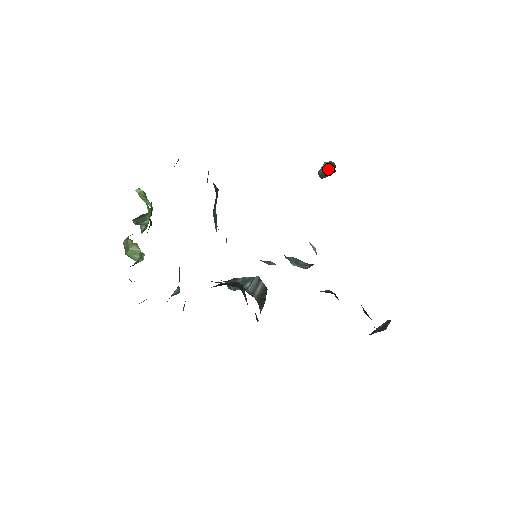
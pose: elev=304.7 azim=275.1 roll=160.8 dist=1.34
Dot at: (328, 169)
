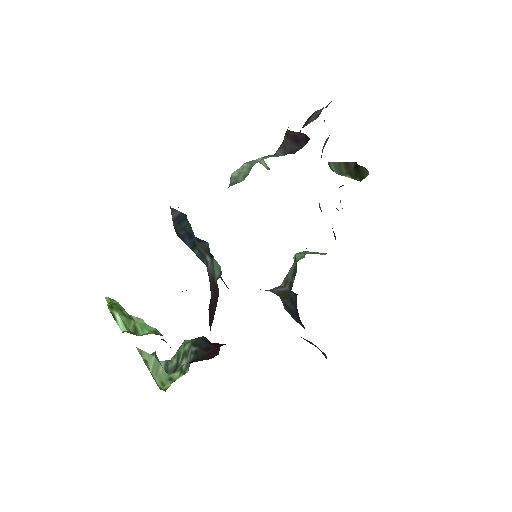
Dot at: (351, 168)
